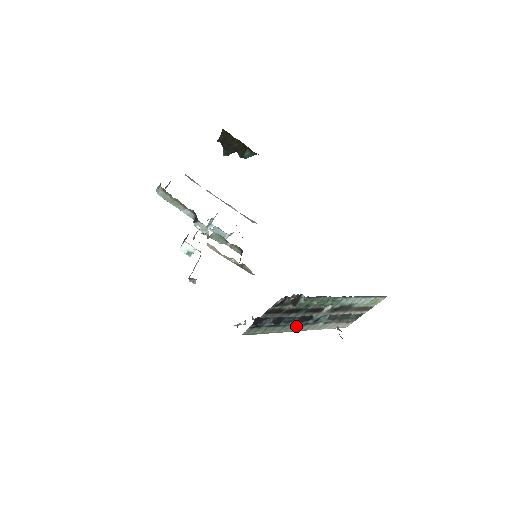
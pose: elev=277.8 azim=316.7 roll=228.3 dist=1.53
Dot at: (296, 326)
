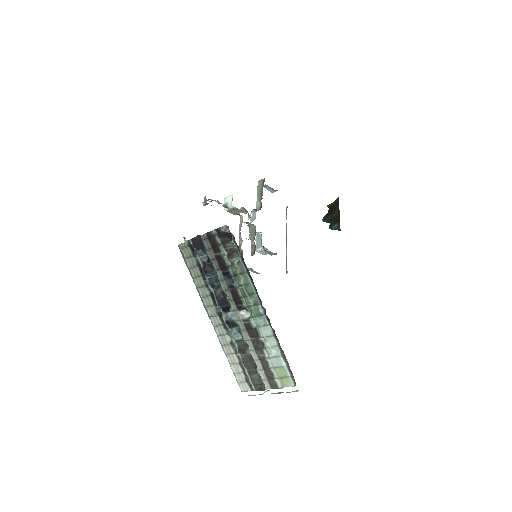
Dot at: (213, 304)
